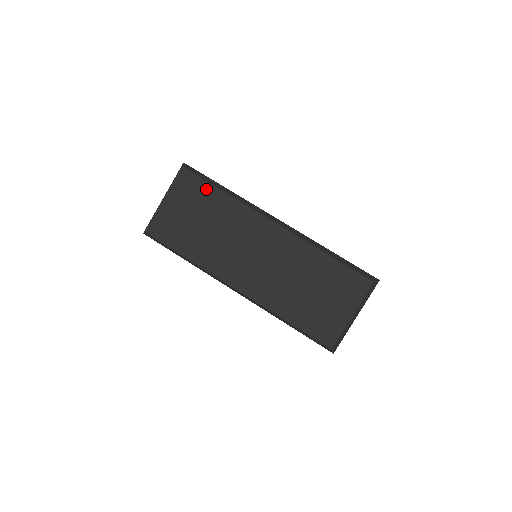
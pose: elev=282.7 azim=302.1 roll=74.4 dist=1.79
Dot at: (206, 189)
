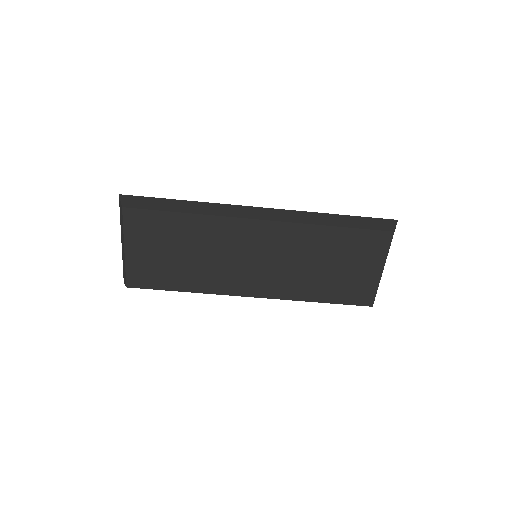
Dot at: (165, 219)
